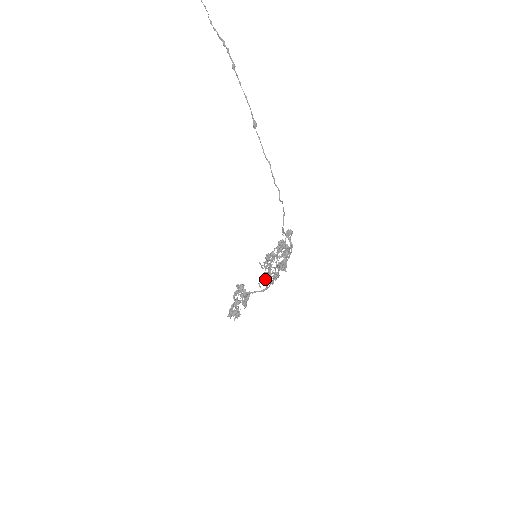
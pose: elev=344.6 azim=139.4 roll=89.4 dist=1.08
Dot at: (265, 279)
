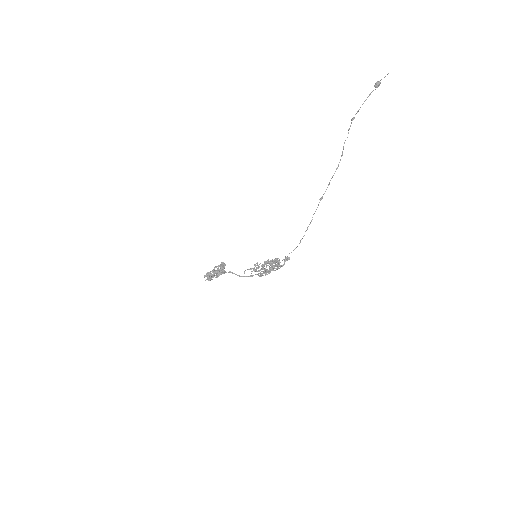
Dot at: (251, 271)
